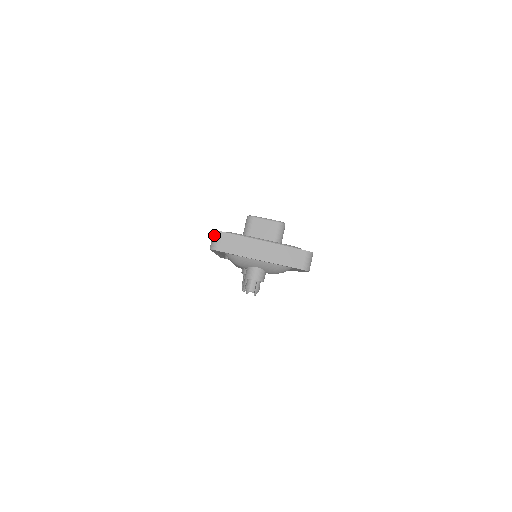
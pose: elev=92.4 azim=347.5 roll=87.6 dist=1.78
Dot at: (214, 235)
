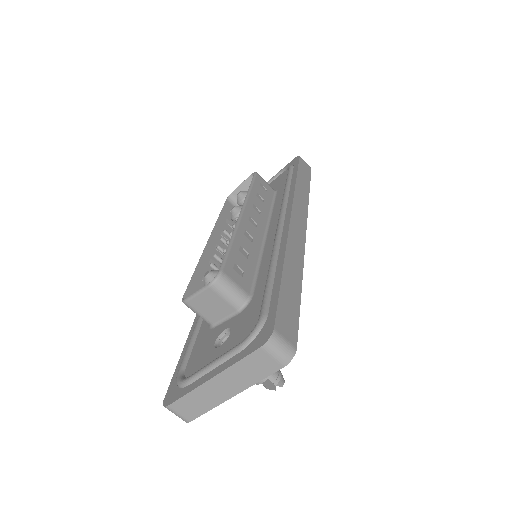
Dot at: occluded
